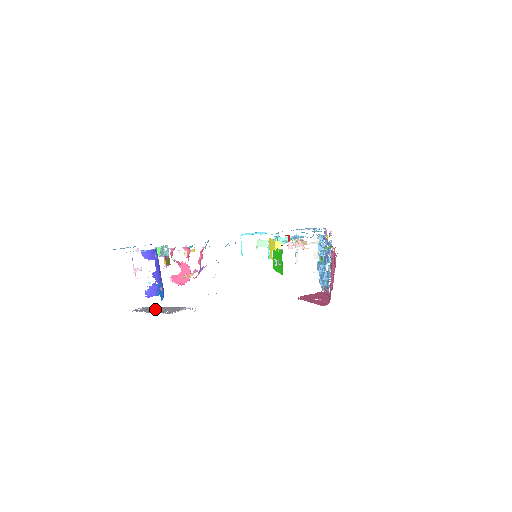
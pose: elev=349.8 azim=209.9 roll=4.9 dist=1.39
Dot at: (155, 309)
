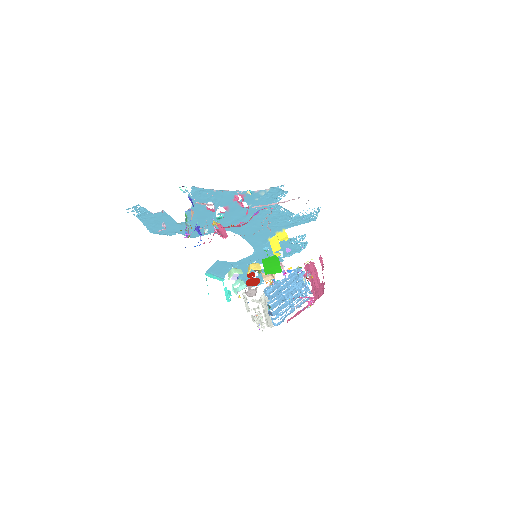
Dot at: occluded
